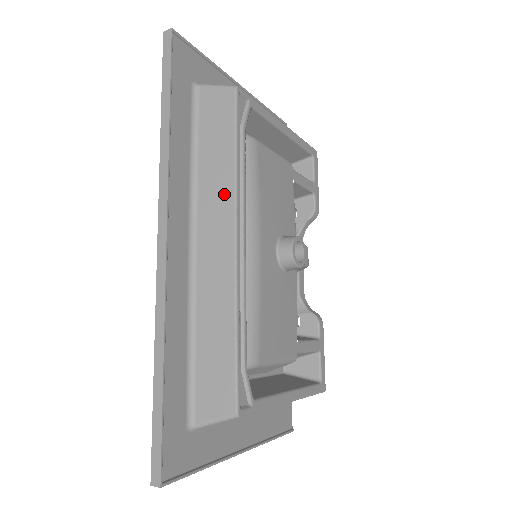
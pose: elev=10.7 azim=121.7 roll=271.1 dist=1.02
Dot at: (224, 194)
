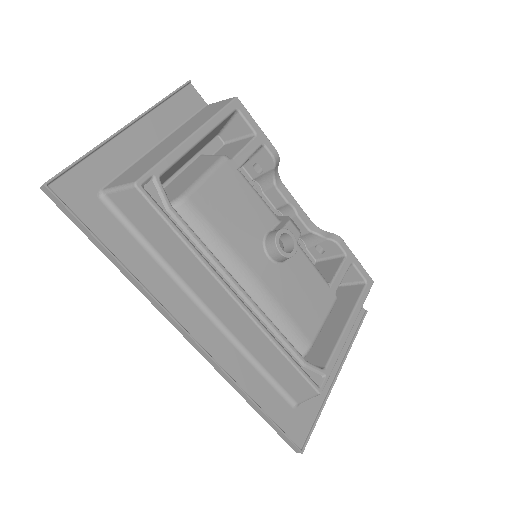
Dot at: (200, 273)
